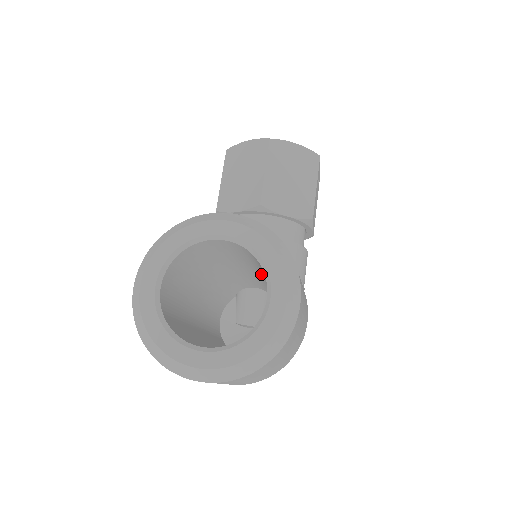
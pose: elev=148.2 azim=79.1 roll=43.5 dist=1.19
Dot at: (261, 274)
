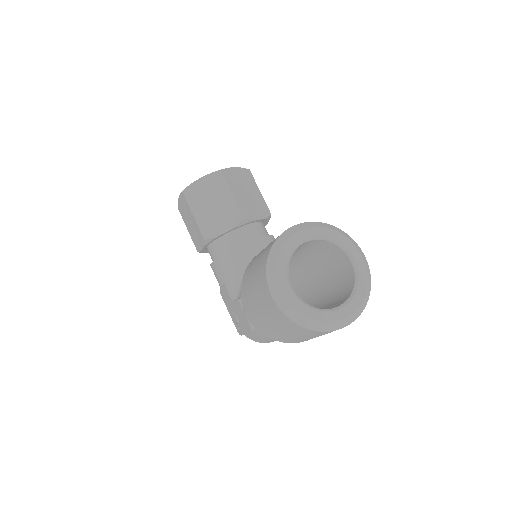
Dot at: (301, 258)
